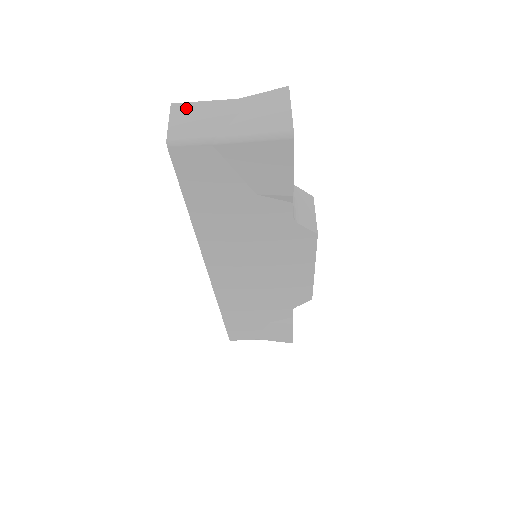
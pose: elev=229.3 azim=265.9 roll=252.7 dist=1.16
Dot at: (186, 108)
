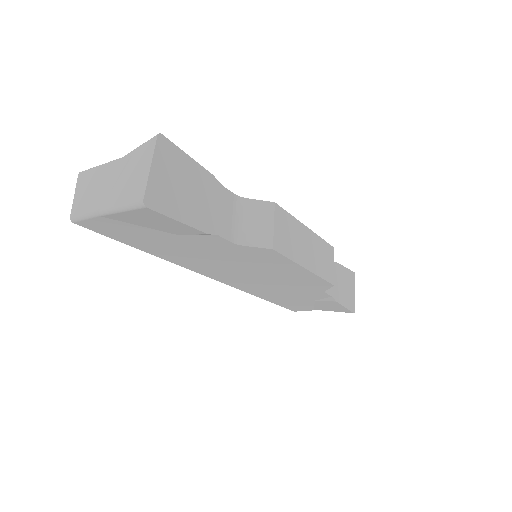
Dot at: (86, 177)
